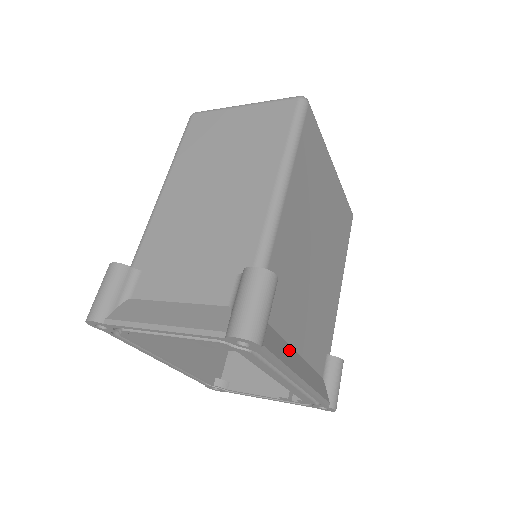
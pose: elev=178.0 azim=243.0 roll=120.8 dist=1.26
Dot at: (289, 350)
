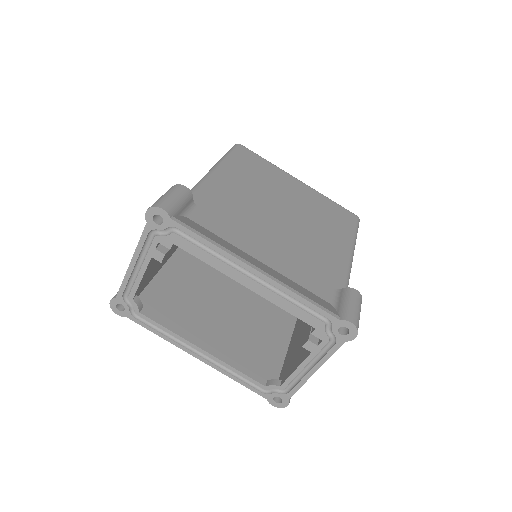
Dot at: (237, 250)
